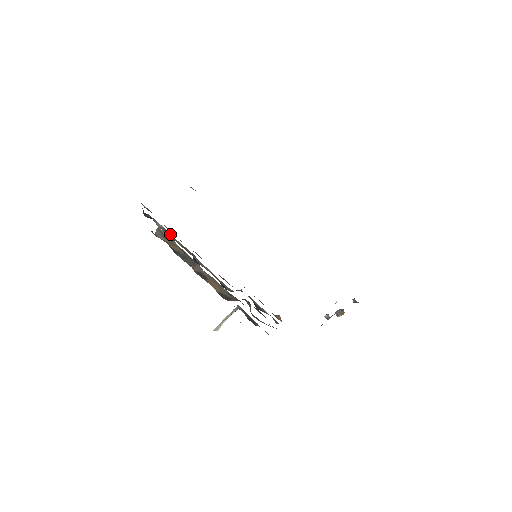
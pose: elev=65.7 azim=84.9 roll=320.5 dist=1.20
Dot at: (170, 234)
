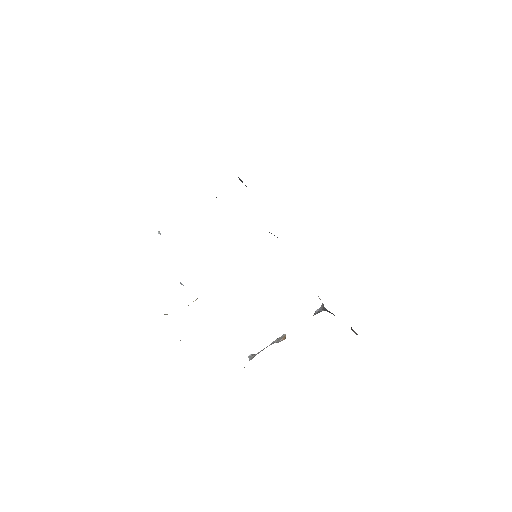
Dot at: occluded
